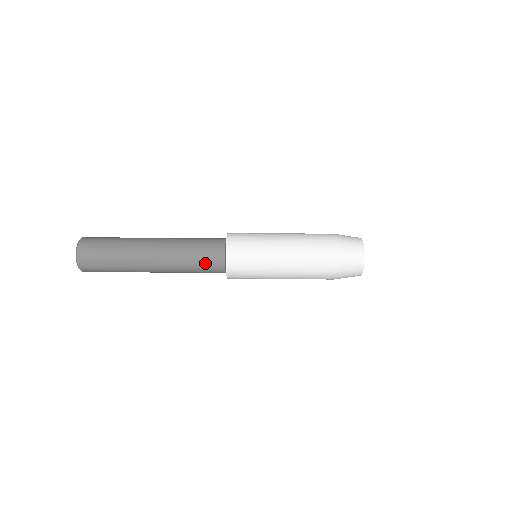
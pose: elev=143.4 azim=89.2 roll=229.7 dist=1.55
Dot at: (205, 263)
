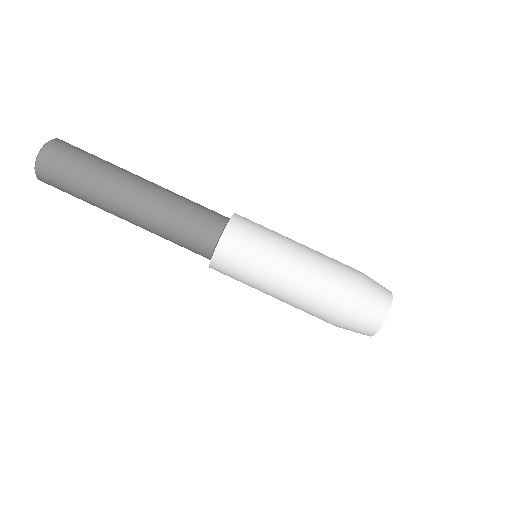
Dot at: occluded
